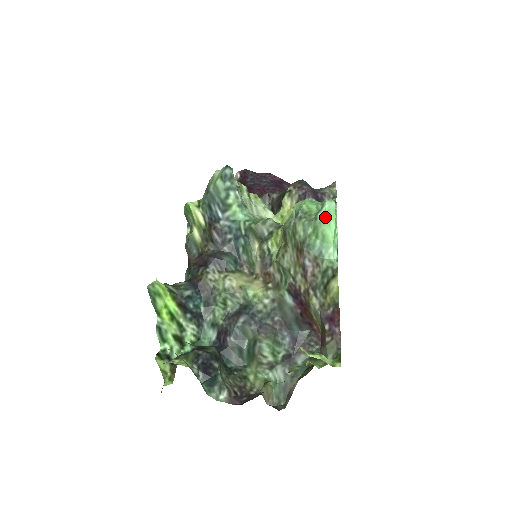
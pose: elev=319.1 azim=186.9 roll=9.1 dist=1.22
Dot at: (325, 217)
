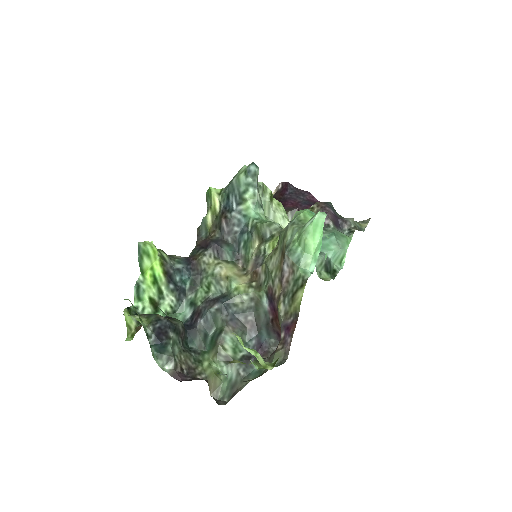
Dot at: (311, 226)
